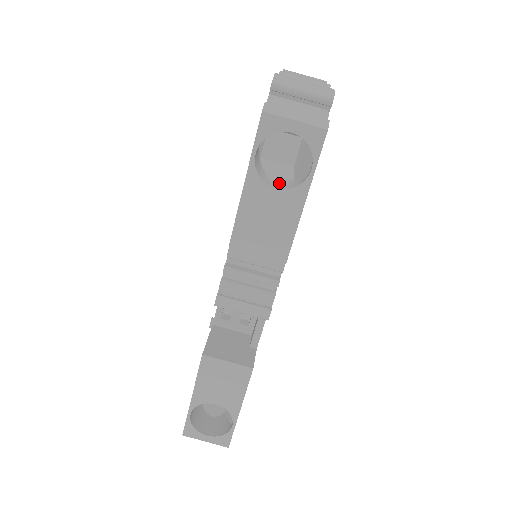
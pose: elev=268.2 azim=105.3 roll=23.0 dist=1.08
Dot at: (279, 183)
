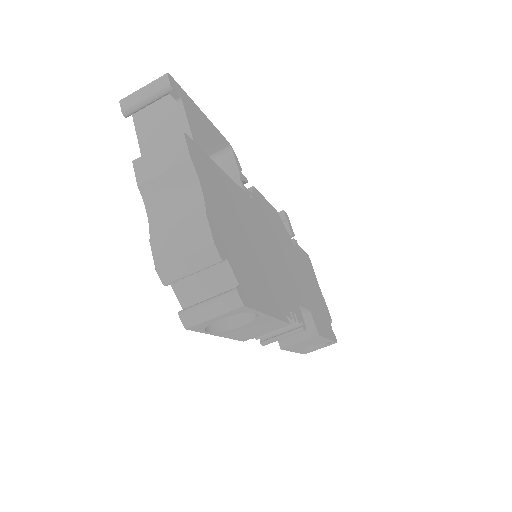
Dot at: occluded
